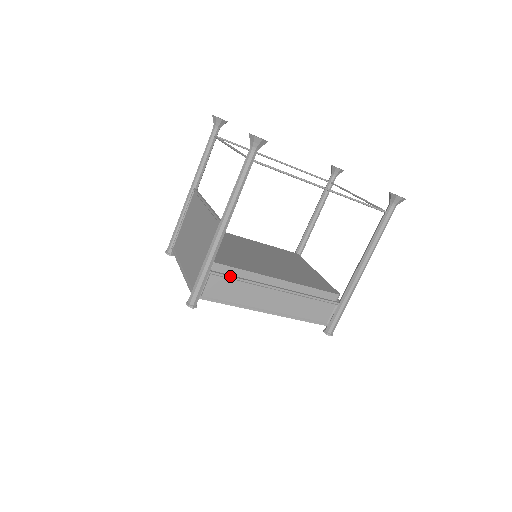
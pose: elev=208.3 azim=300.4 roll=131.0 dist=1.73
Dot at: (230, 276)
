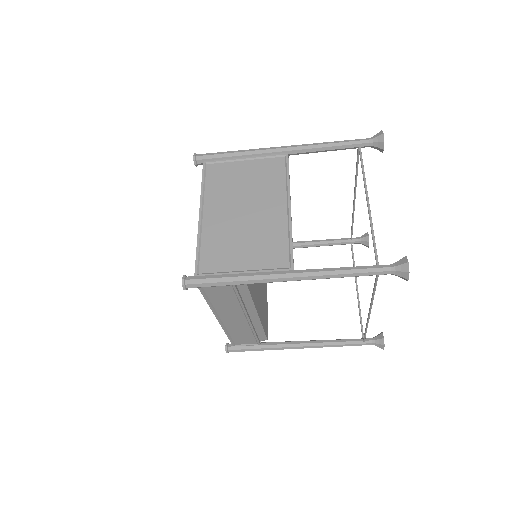
Dot at: (238, 293)
